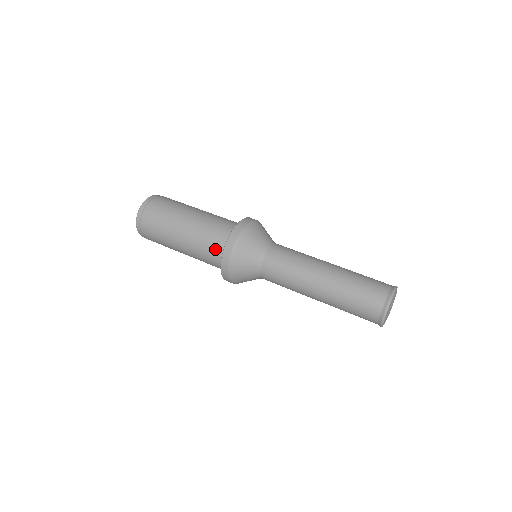
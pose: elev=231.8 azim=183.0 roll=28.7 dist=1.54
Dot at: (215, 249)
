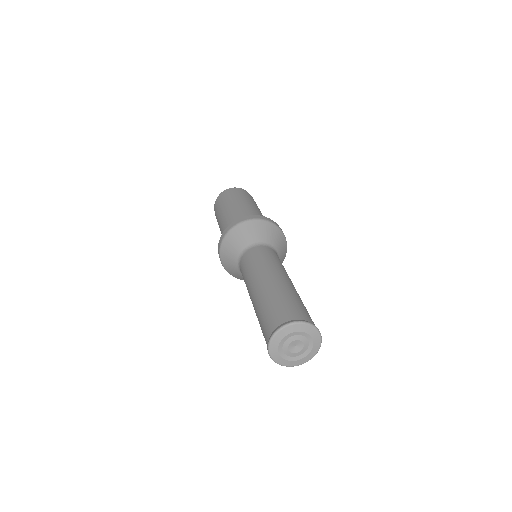
Dot at: occluded
